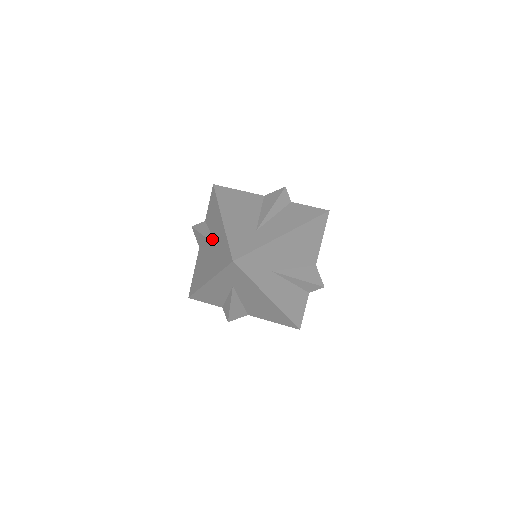
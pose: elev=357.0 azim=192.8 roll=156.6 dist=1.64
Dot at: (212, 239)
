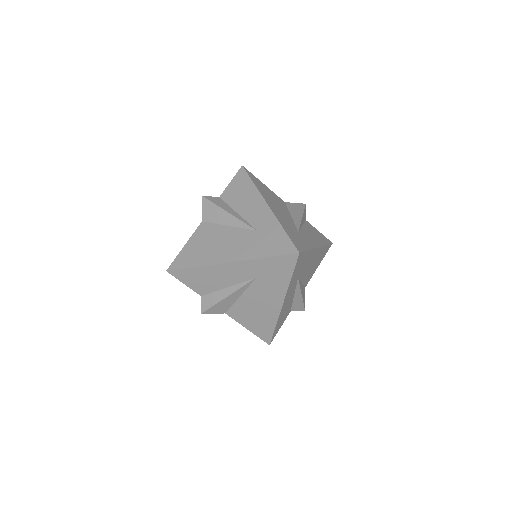
Dot at: (244, 220)
